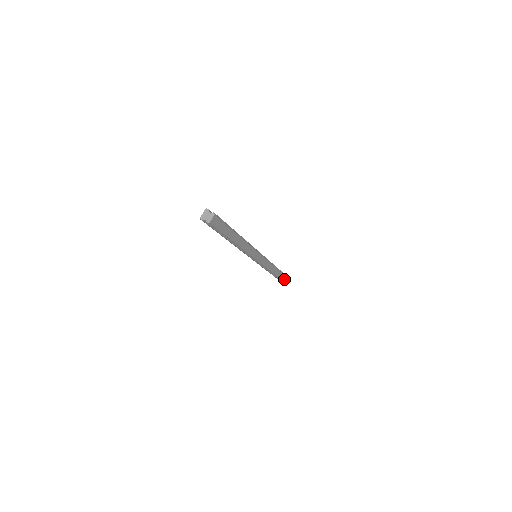
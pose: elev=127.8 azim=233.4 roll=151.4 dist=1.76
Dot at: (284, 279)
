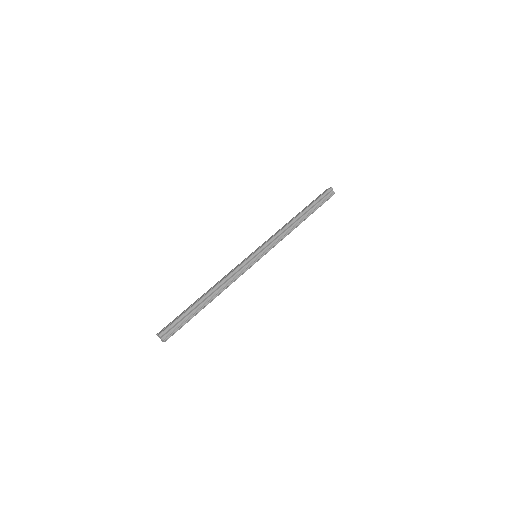
Dot at: occluded
